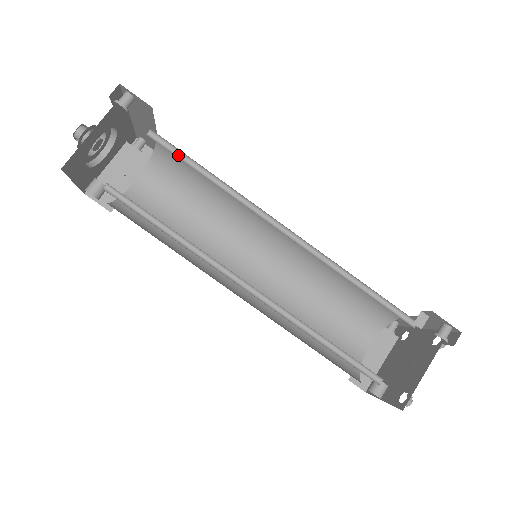
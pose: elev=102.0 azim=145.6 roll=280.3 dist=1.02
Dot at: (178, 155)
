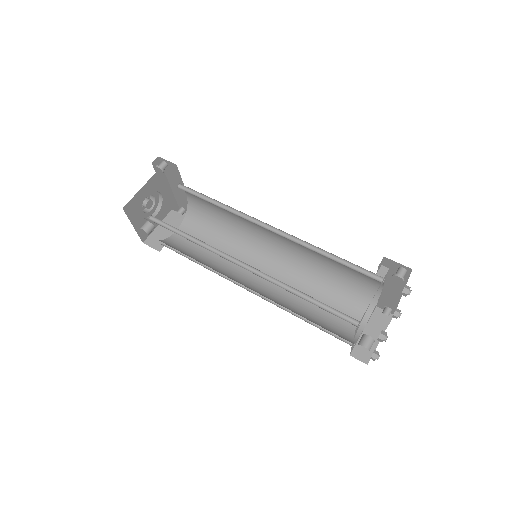
Dot at: (197, 195)
